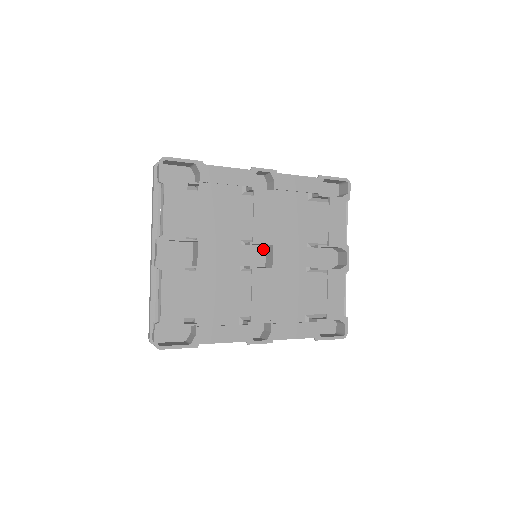
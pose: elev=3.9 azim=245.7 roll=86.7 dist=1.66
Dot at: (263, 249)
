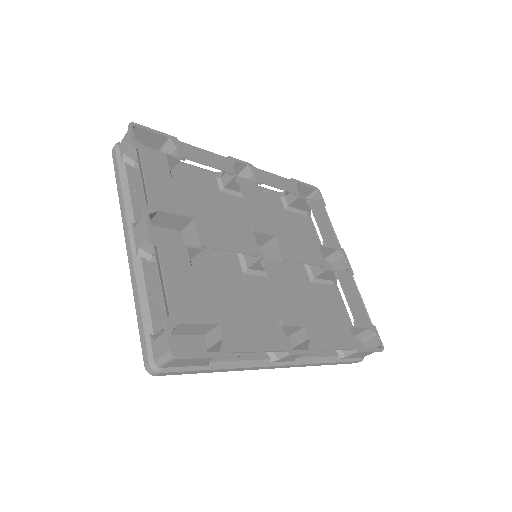
Dot at: (260, 250)
